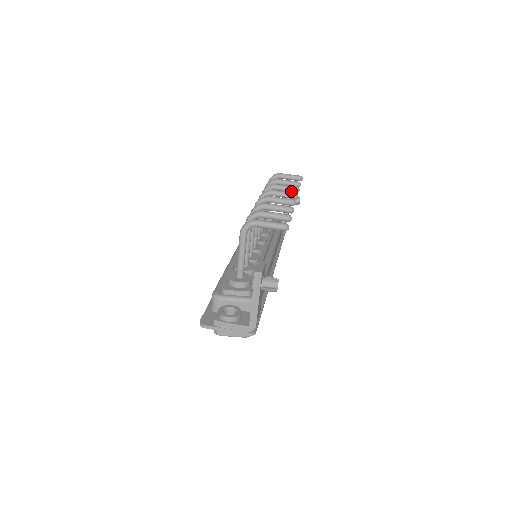
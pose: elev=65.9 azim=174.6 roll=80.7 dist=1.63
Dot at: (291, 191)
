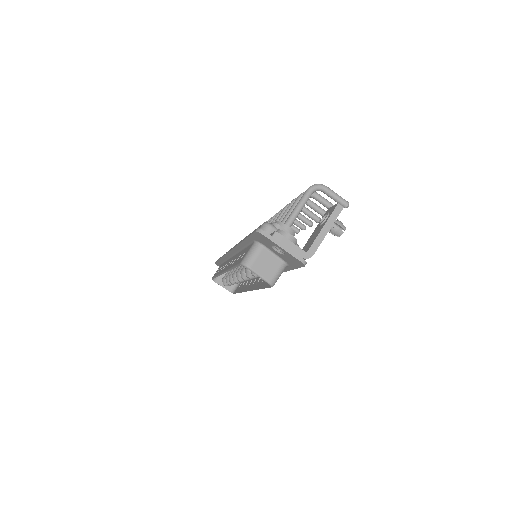
Dot at: (300, 225)
